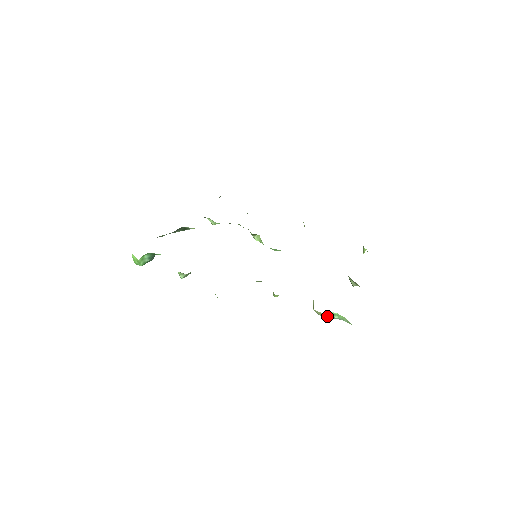
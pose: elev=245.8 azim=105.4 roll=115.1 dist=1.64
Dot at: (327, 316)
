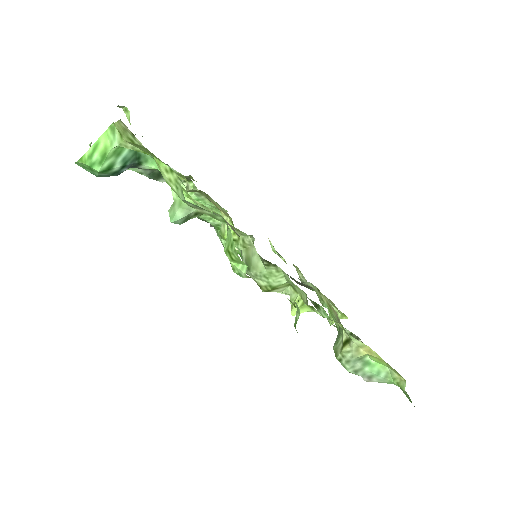
Dot at: (356, 365)
